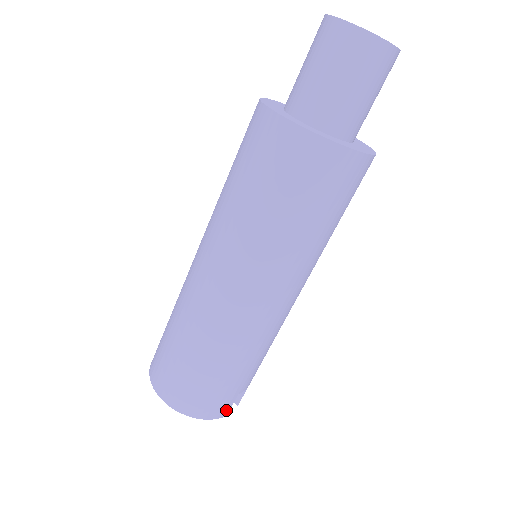
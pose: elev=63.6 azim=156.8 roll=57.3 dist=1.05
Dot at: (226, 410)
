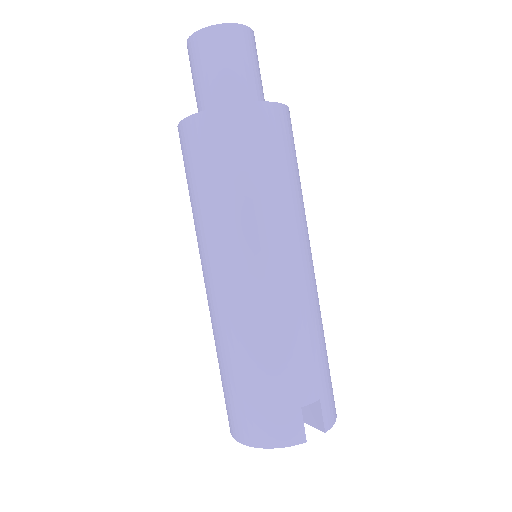
Dot at: (298, 432)
